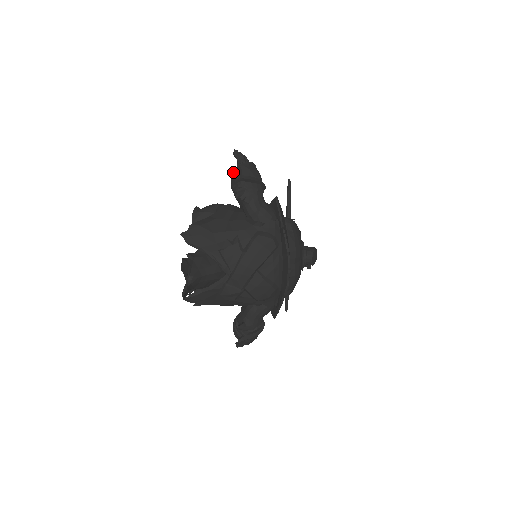
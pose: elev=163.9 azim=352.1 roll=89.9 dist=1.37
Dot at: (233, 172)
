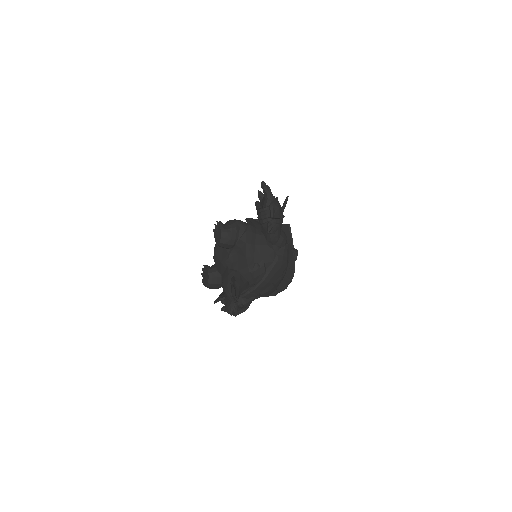
Dot at: (264, 207)
